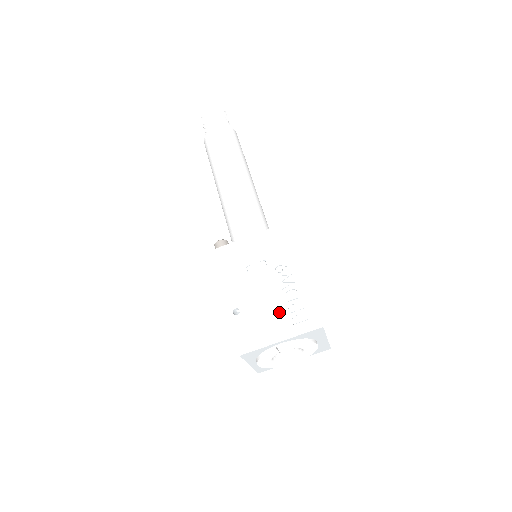
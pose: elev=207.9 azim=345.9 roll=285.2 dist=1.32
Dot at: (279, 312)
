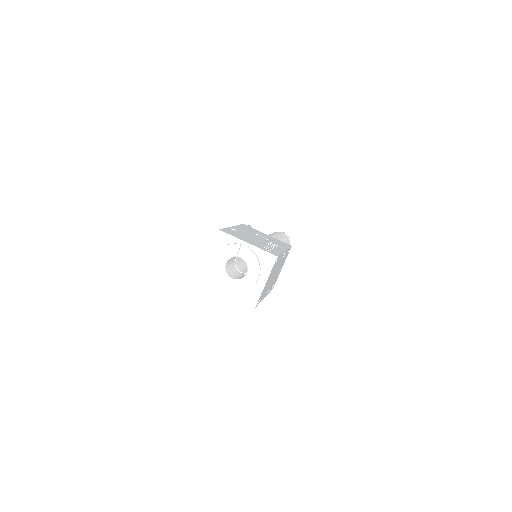
Dot at: (258, 242)
